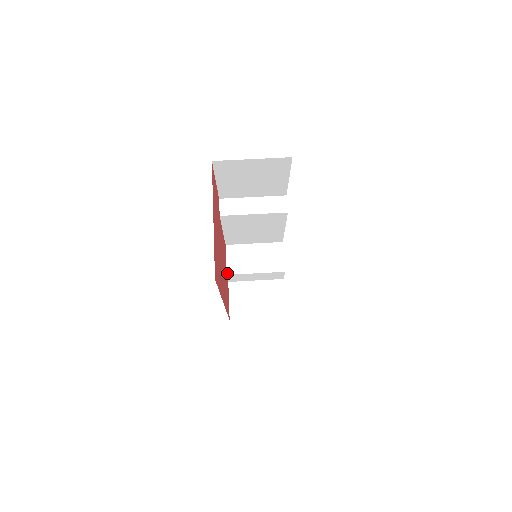
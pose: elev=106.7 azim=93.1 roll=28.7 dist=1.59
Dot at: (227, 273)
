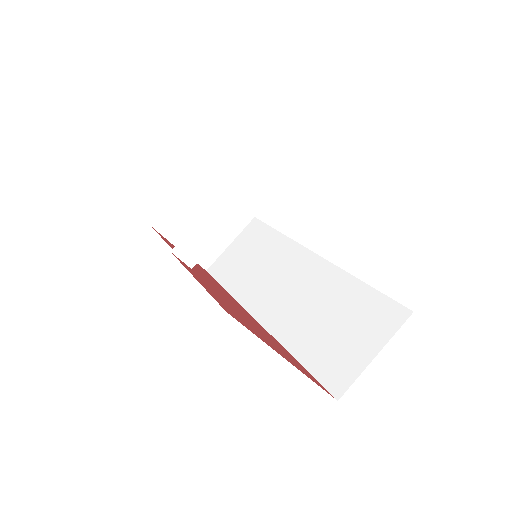
Dot at: occluded
